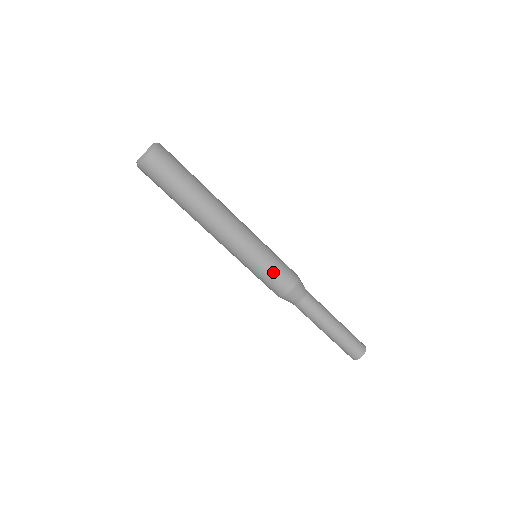
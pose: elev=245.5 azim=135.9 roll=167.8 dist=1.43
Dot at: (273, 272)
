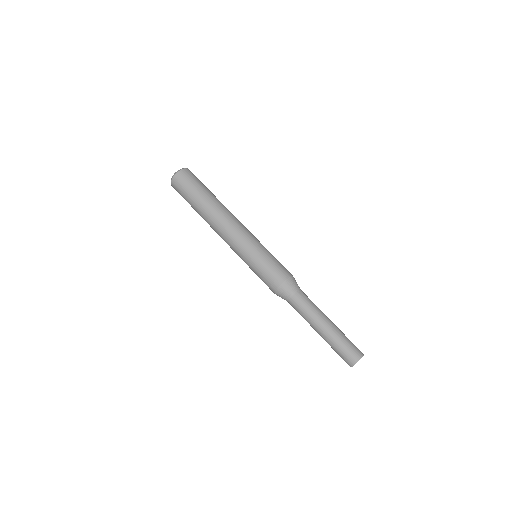
Dot at: (270, 261)
